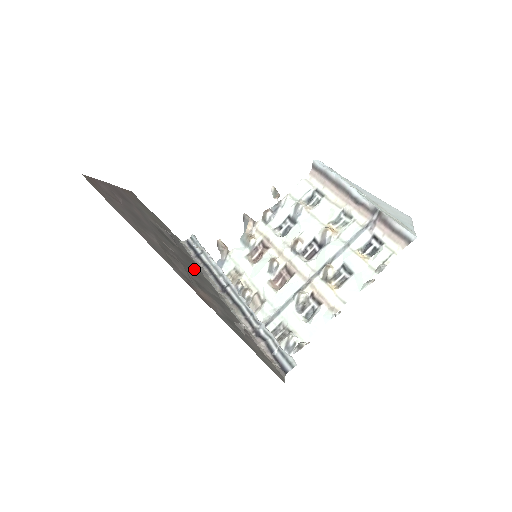
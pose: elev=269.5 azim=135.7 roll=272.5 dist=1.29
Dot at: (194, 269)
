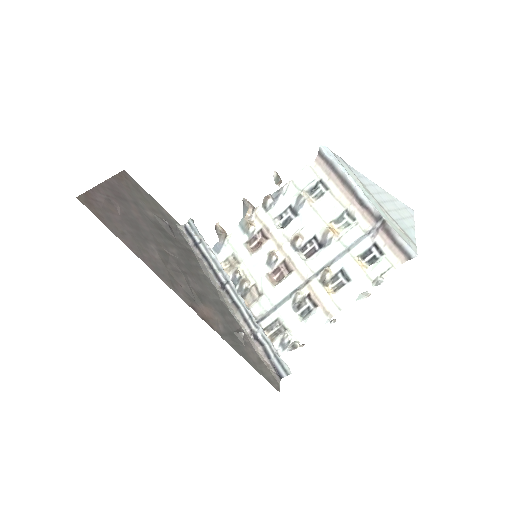
Dot at: (194, 269)
